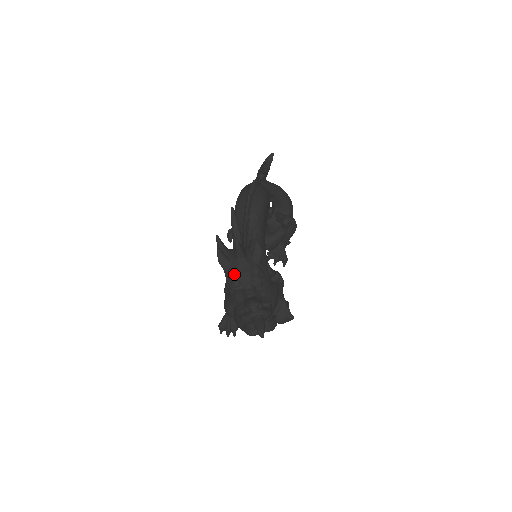
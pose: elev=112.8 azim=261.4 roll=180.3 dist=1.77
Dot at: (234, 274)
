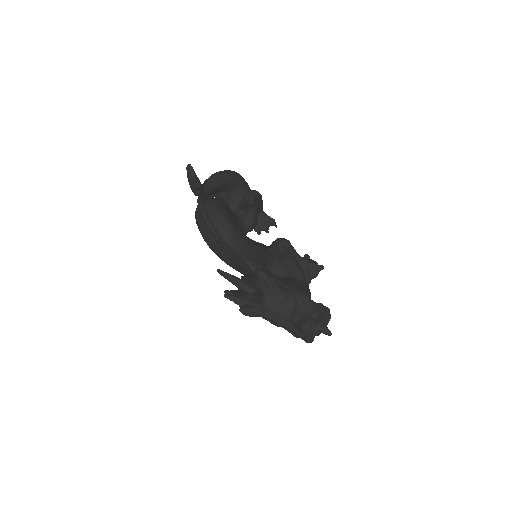
Dot at: (269, 316)
